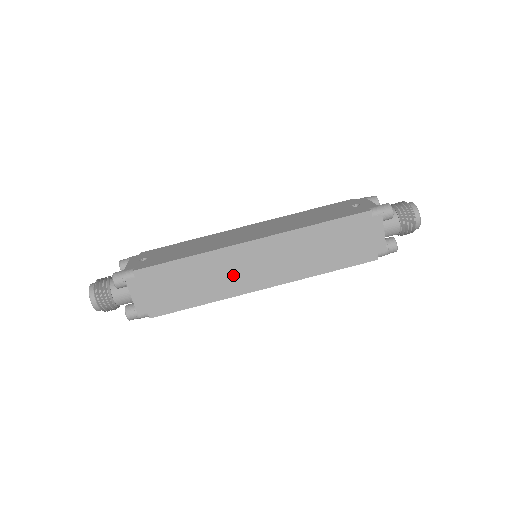
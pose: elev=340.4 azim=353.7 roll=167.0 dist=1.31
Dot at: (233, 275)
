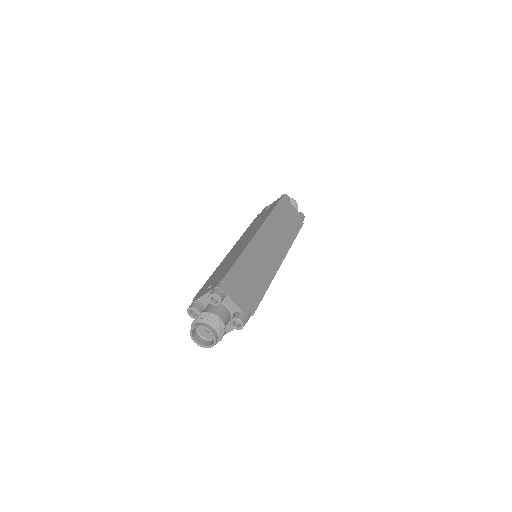
Dot at: (265, 259)
